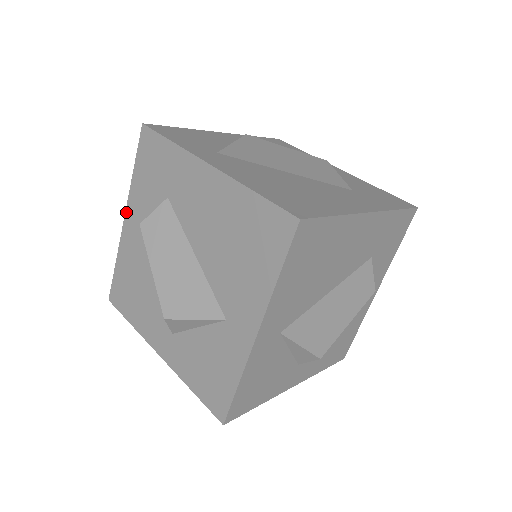
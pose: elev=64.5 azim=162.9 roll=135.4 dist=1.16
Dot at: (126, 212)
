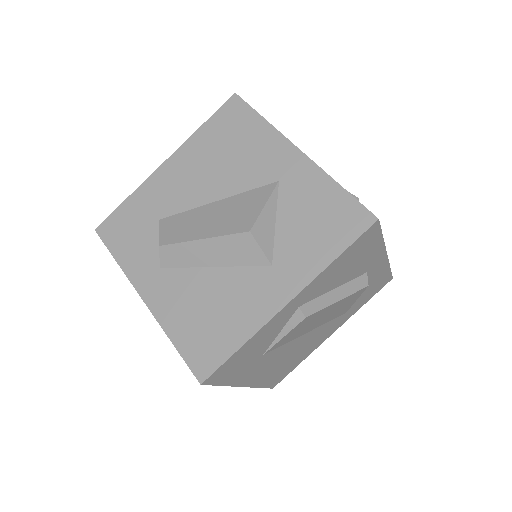
Dot at: (138, 291)
